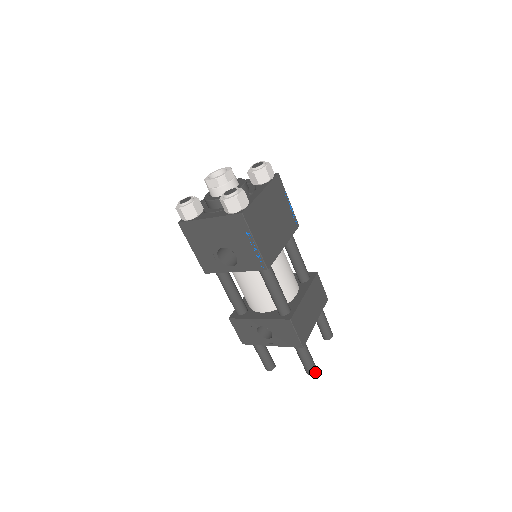
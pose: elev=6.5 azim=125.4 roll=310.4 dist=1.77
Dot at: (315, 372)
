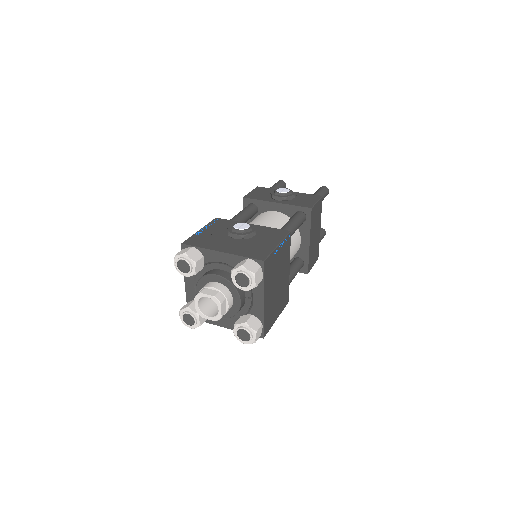
Dot at: occluded
